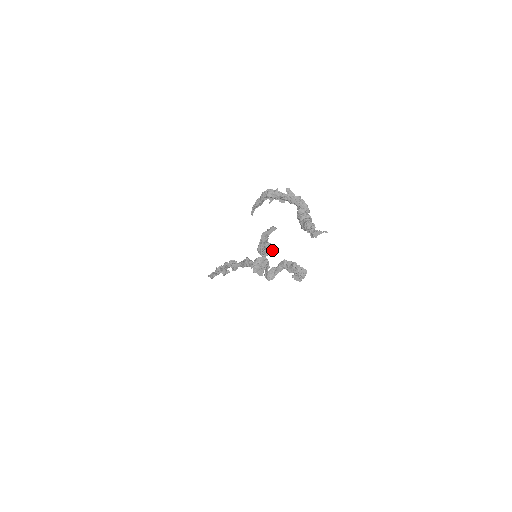
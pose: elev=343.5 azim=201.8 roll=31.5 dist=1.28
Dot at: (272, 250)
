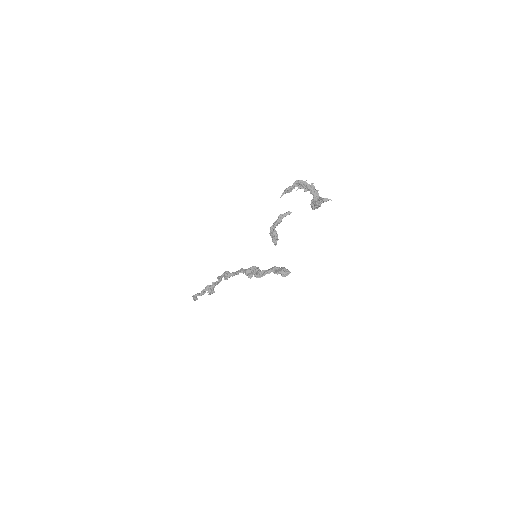
Dot at: (275, 243)
